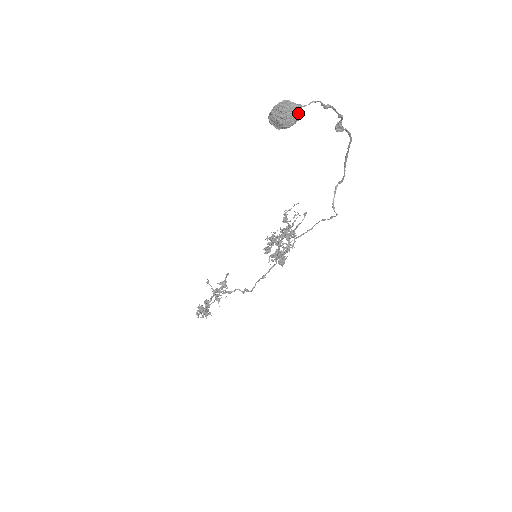
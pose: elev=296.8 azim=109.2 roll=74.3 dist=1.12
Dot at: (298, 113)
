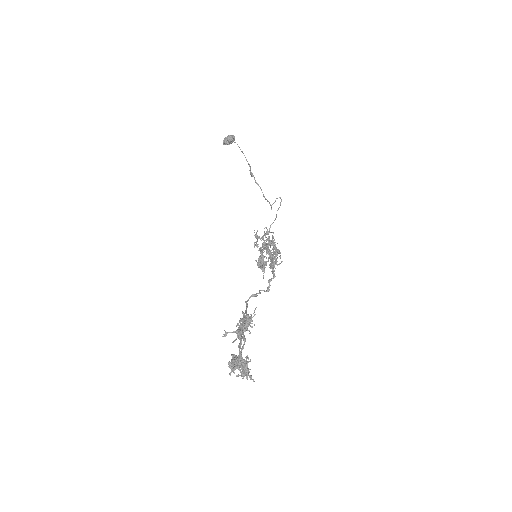
Dot at: (234, 136)
